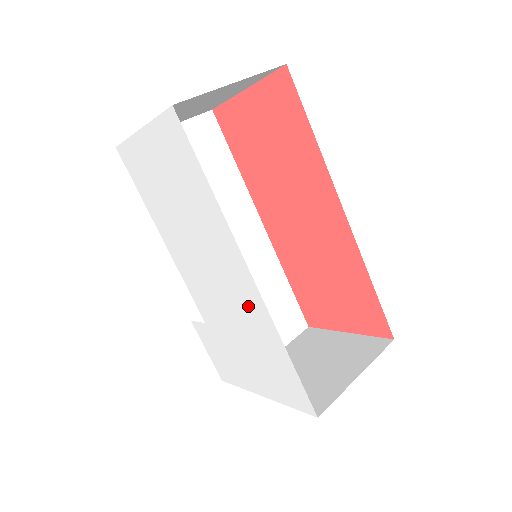
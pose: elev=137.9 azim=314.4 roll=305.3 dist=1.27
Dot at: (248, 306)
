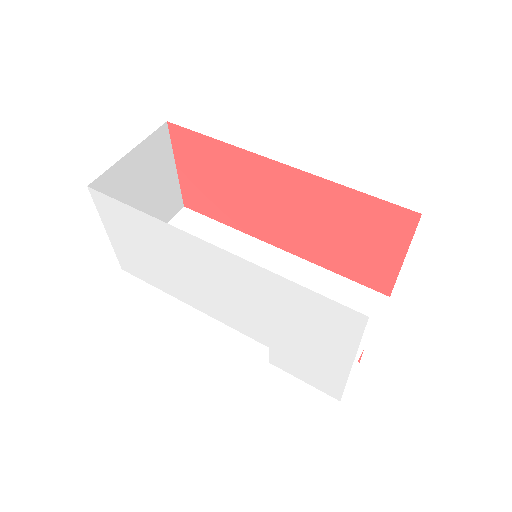
Dot at: (241, 277)
